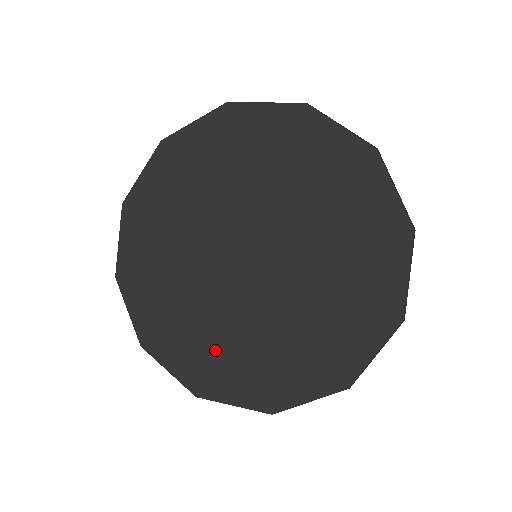
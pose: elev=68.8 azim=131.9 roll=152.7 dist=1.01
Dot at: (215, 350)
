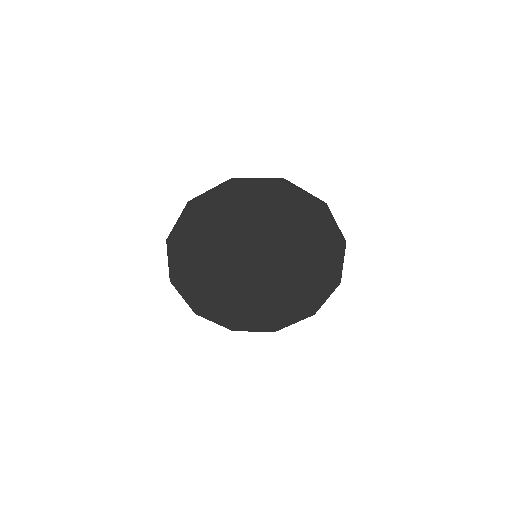
Dot at: (200, 276)
